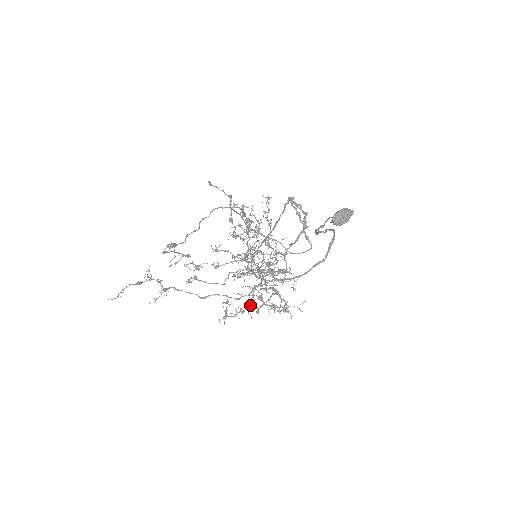
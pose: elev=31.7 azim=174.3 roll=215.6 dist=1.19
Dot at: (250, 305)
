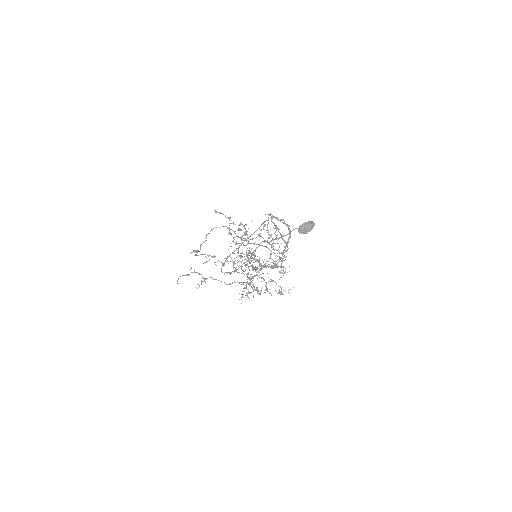
Dot at: occluded
